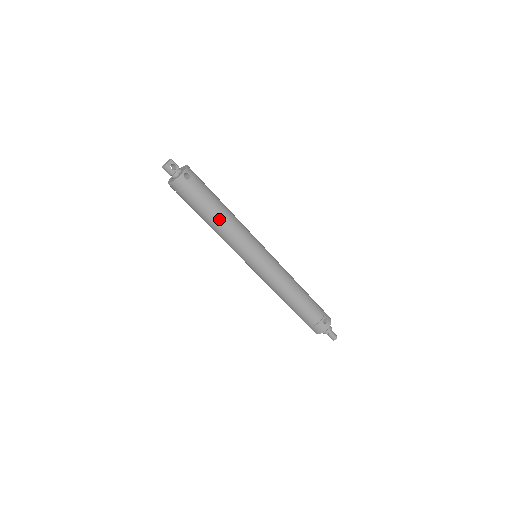
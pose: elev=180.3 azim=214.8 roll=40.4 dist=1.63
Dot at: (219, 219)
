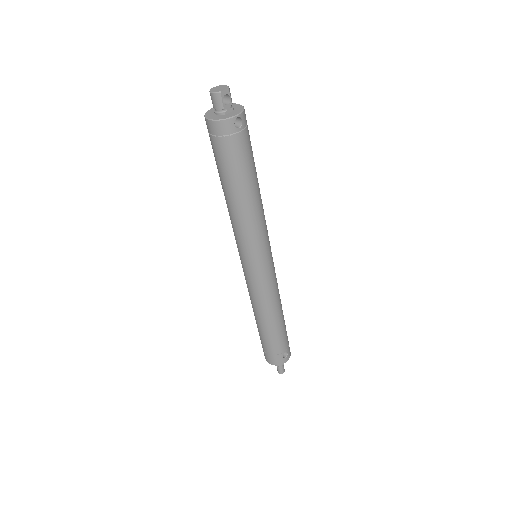
Dot at: (245, 197)
